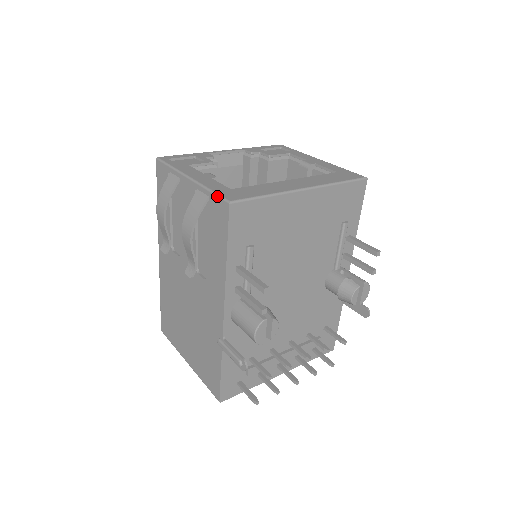
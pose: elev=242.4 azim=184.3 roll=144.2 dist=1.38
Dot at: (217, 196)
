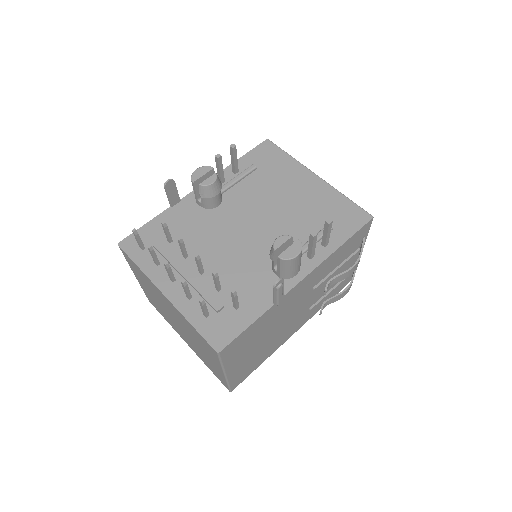
Dot at: occluded
